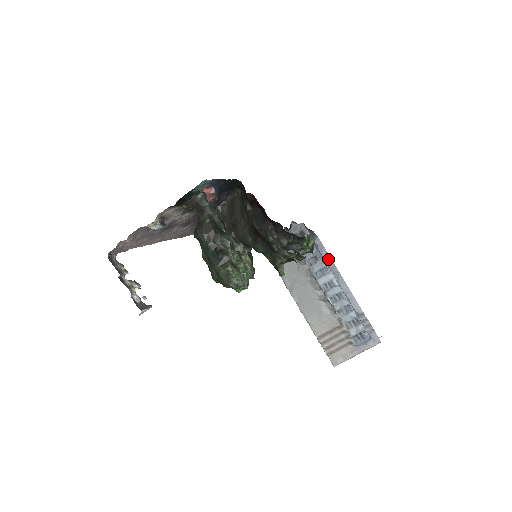
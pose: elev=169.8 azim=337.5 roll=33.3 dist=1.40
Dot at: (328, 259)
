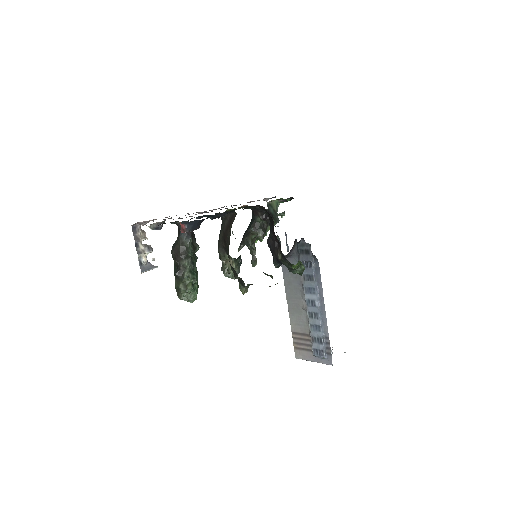
Dot at: (319, 282)
